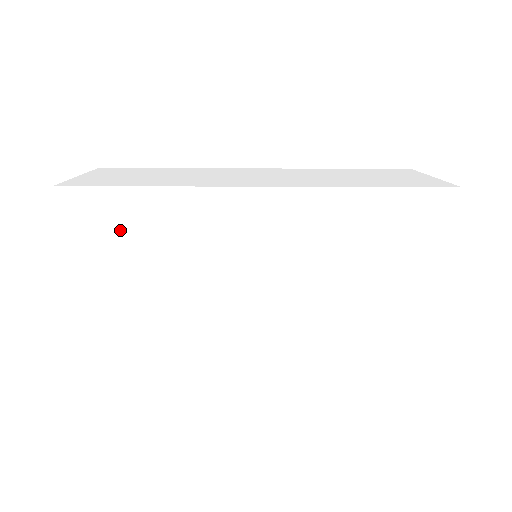
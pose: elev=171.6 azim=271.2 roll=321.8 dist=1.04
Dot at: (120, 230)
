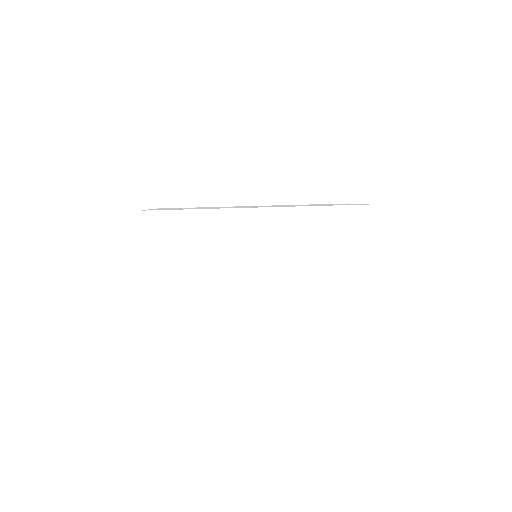
Dot at: (179, 235)
